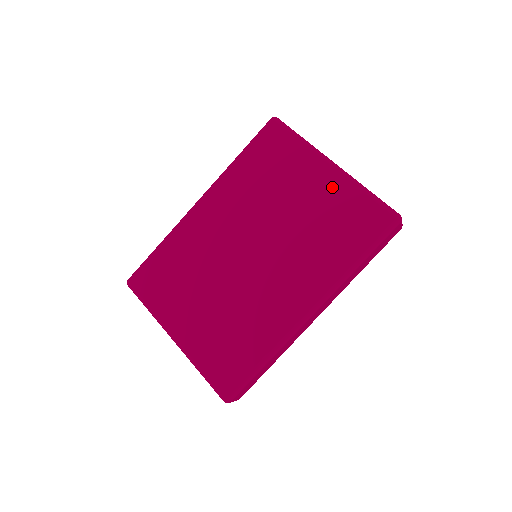
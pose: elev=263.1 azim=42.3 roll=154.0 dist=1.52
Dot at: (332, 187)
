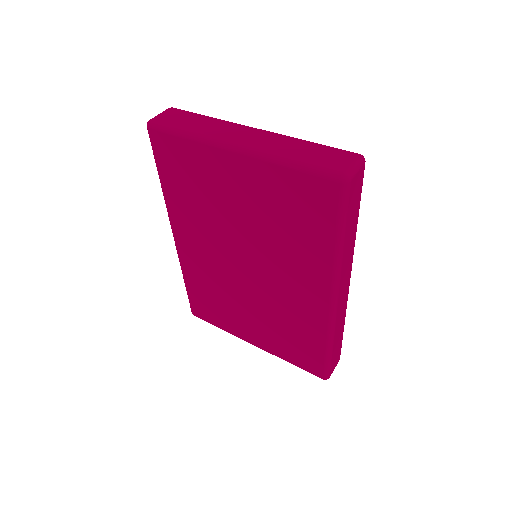
Dot at: (255, 177)
